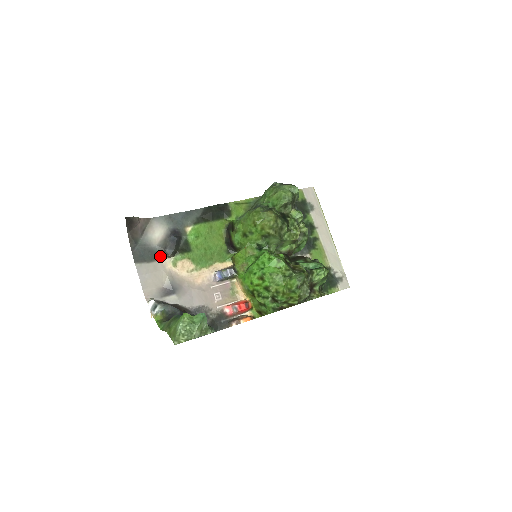
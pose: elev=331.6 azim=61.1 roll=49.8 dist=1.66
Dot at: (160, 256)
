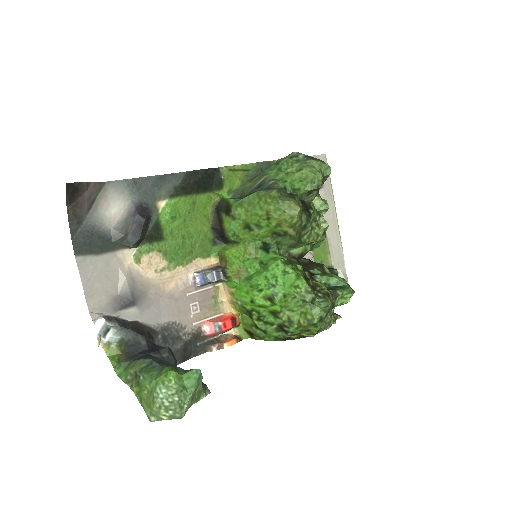
Dot at: (116, 245)
